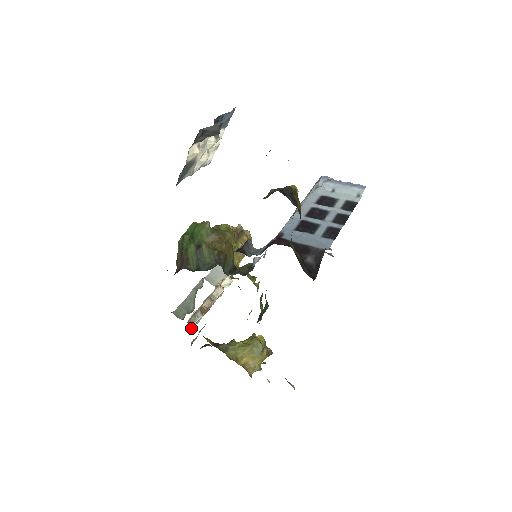
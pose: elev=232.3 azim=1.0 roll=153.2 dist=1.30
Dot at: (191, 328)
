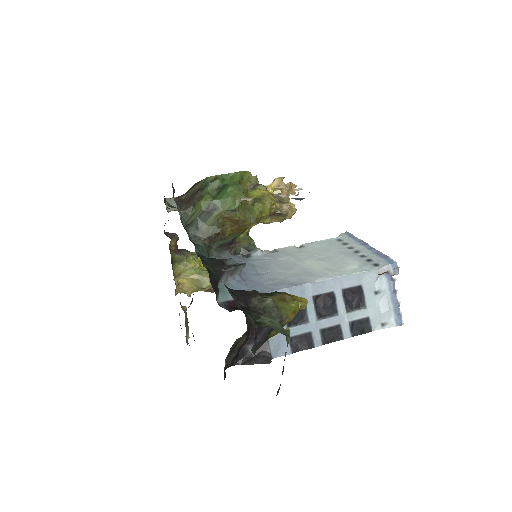
Dot at: occluded
